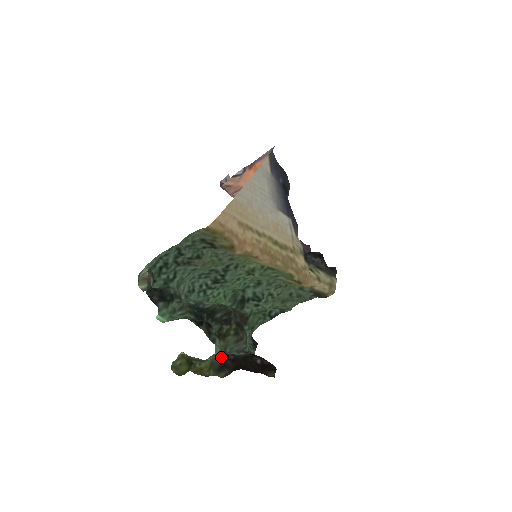
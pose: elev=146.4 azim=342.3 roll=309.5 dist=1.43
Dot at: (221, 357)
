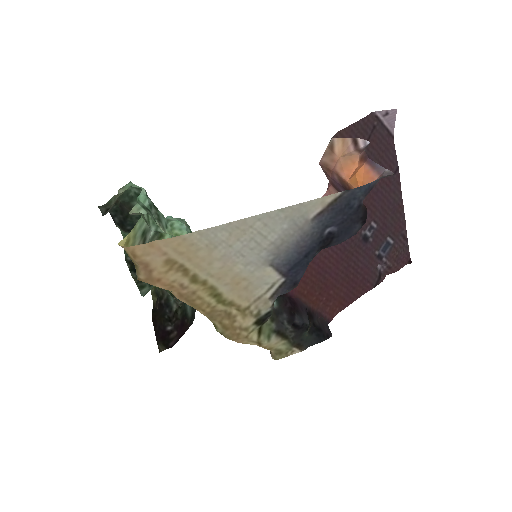
Dot at: (160, 291)
